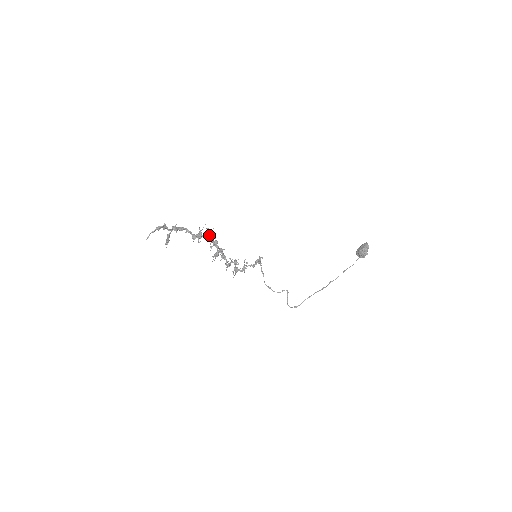
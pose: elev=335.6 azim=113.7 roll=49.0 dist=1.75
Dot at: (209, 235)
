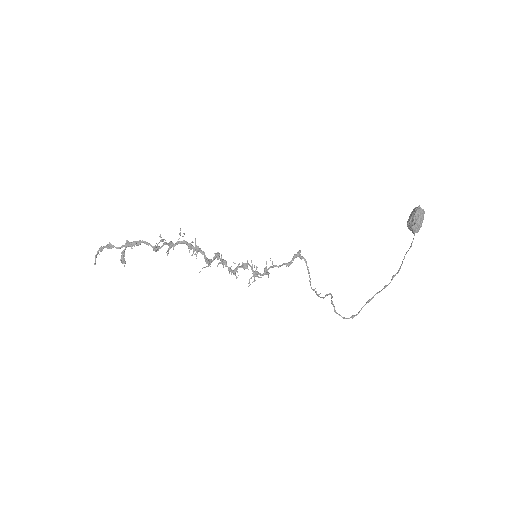
Dot at: (181, 242)
